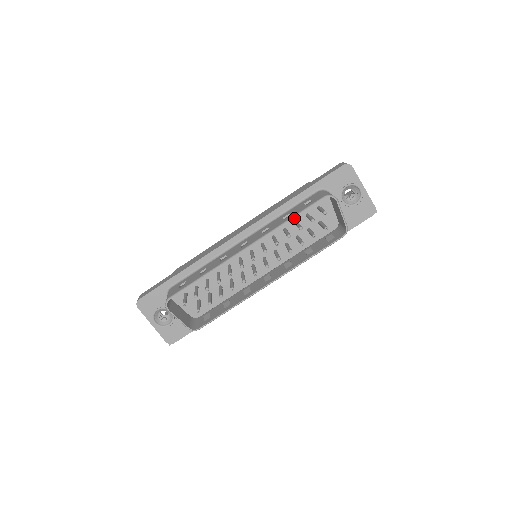
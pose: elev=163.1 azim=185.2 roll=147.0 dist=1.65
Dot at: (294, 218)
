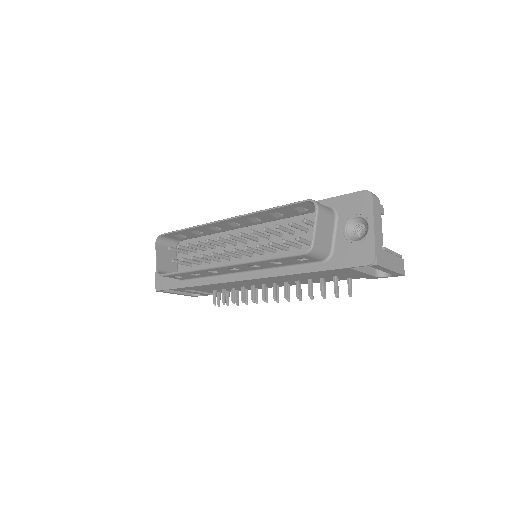
Dot at: occluded
